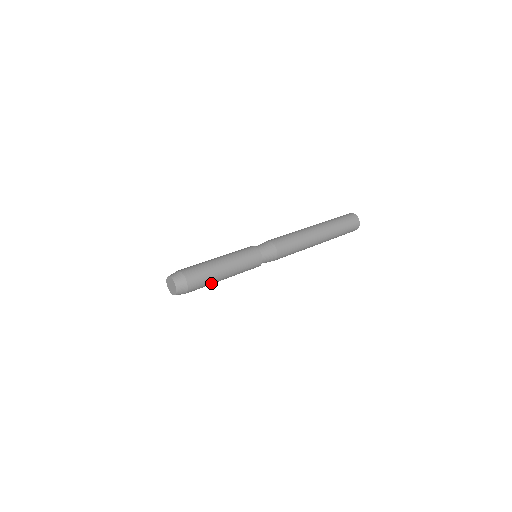
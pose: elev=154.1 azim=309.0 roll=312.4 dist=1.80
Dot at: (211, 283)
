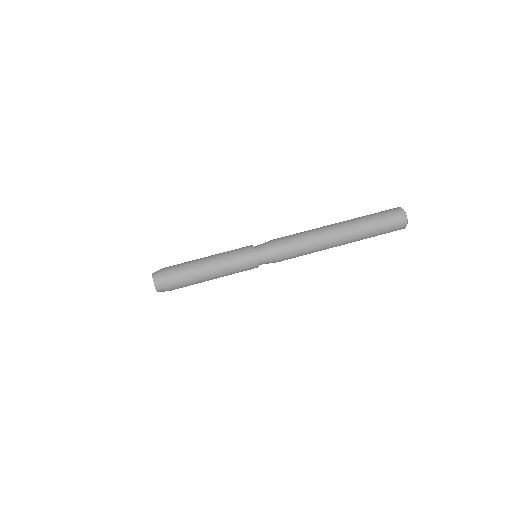
Dot at: (196, 283)
